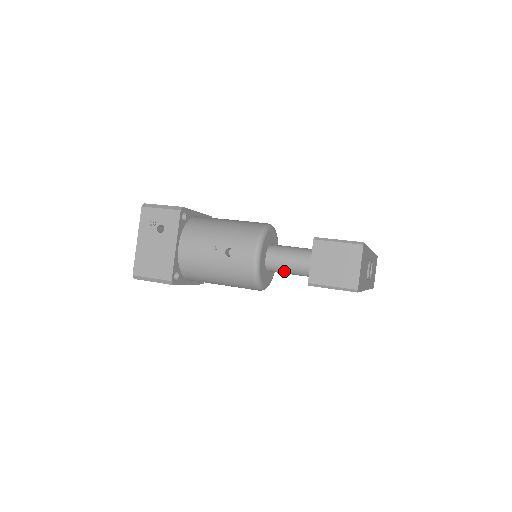
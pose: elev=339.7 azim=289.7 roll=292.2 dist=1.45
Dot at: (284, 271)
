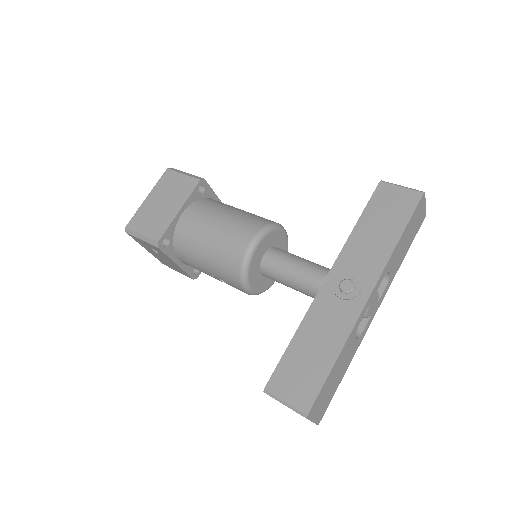
Dot at: occluded
